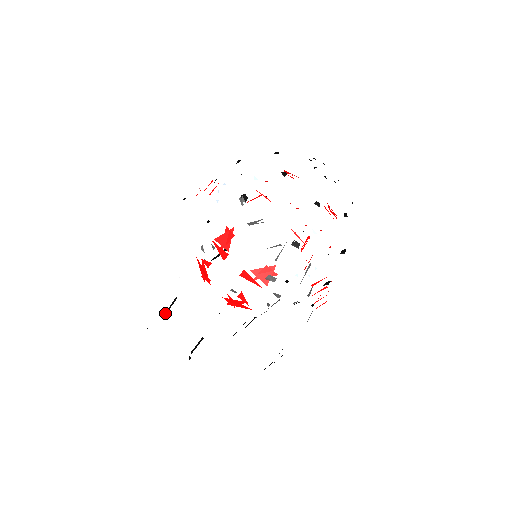
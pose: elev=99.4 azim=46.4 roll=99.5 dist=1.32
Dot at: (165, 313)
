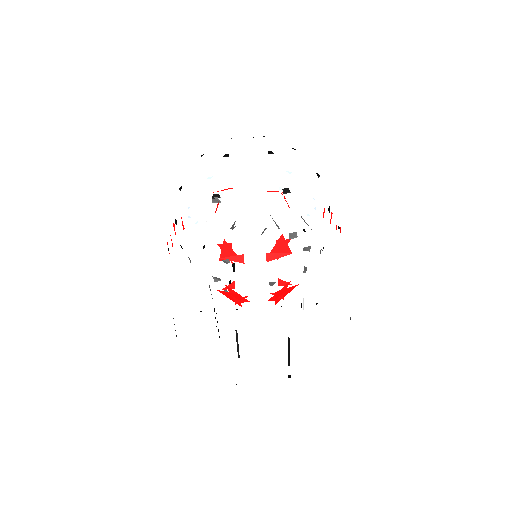
Dot at: (238, 357)
